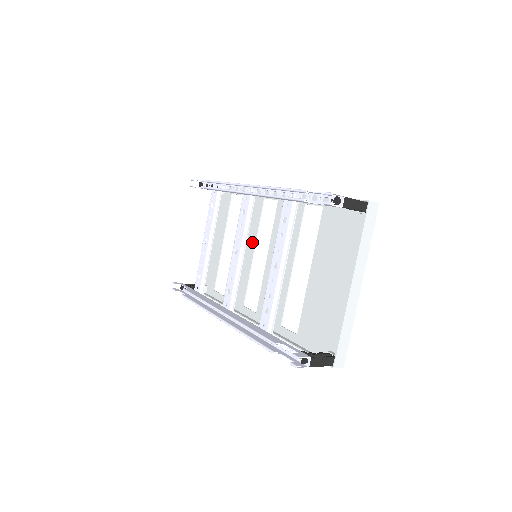
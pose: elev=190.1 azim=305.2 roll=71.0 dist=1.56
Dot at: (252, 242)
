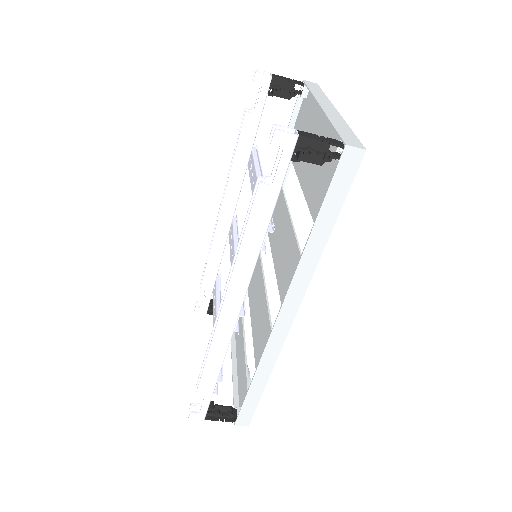
Dot at: (260, 281)
